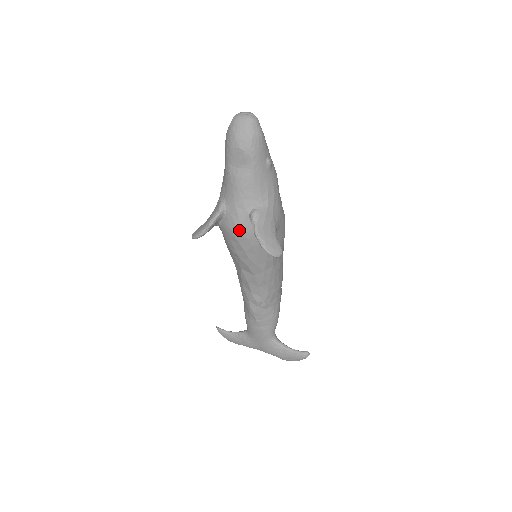
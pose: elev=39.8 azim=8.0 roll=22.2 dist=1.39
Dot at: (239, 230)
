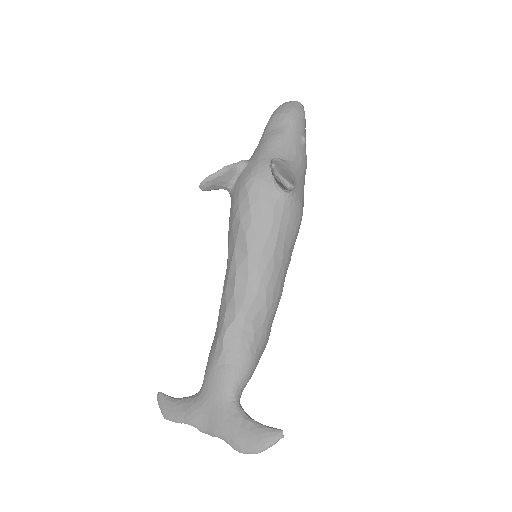
Dot at: (254, 175)
